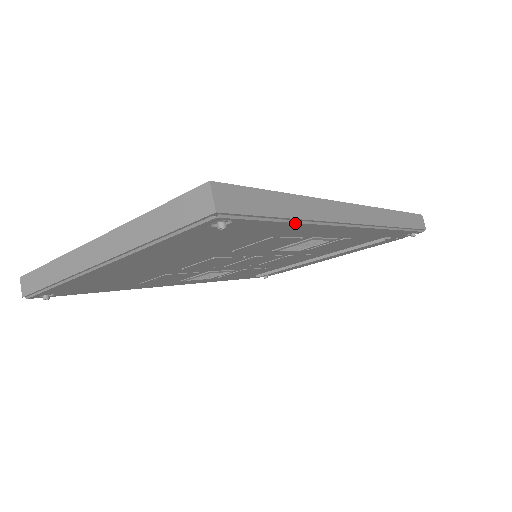
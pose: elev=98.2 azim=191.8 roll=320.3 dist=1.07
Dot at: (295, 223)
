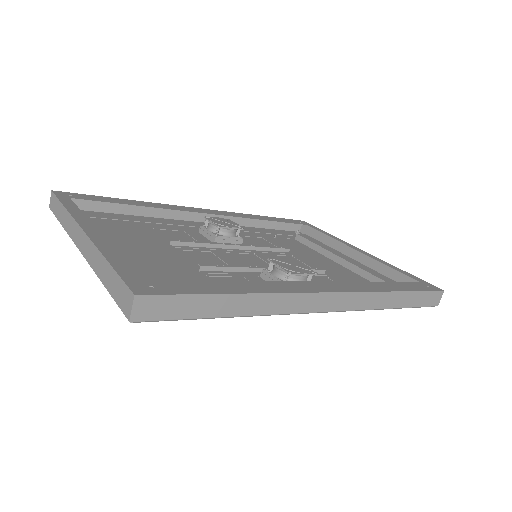
Dot at: (234, 316)
